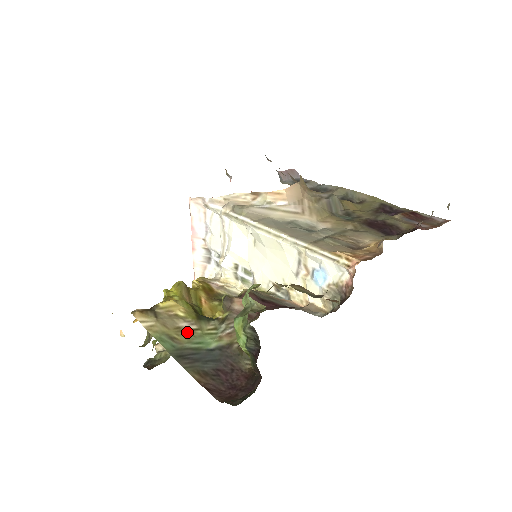
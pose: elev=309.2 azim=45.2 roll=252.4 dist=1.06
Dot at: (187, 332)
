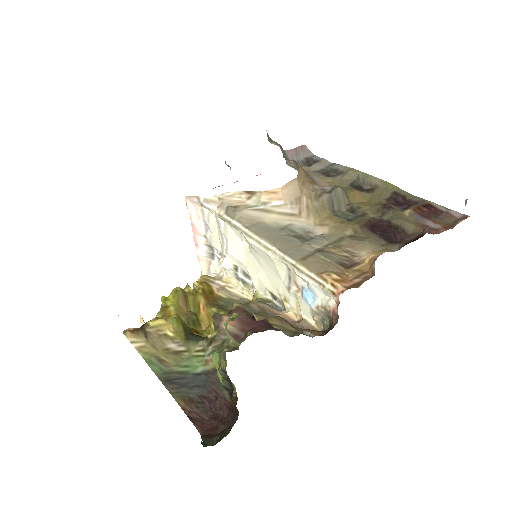
Dot at: (175, 354)
